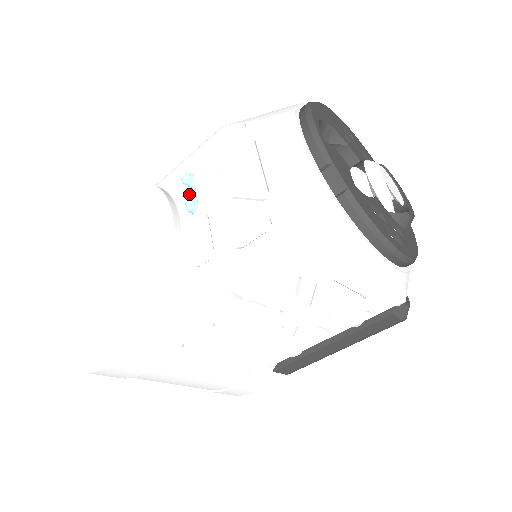
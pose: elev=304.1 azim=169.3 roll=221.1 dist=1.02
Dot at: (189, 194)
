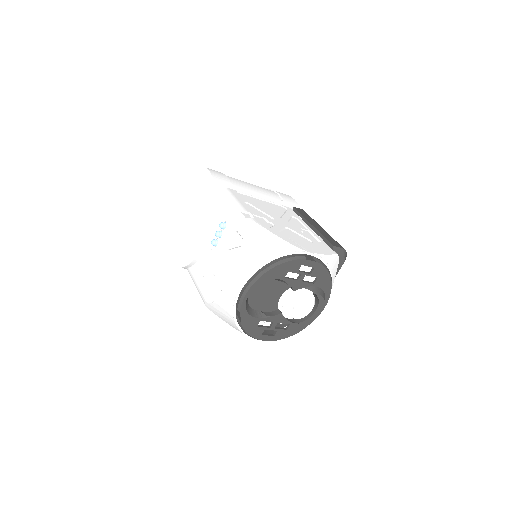
Dot at: (217, 237)
